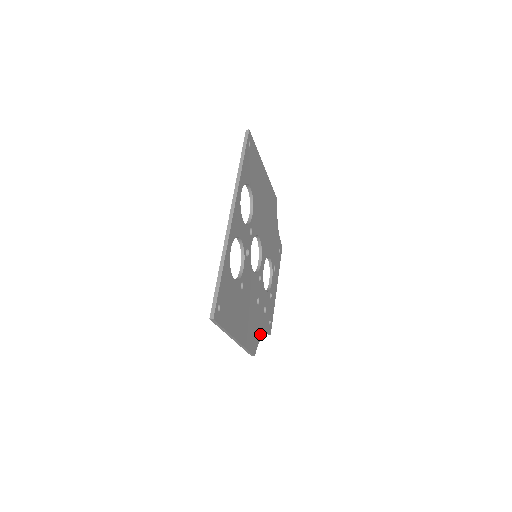
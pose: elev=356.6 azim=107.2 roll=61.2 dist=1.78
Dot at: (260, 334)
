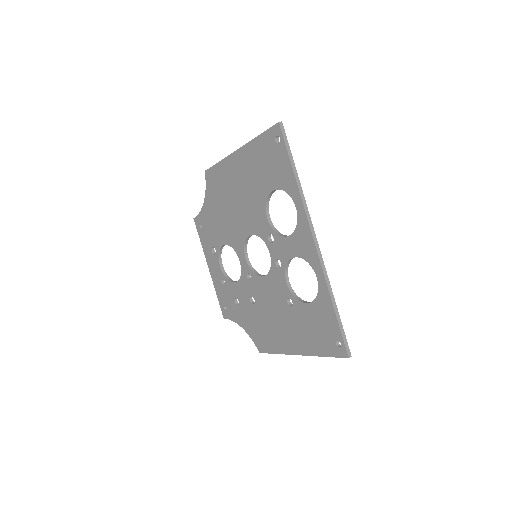
Dot at: occluded
